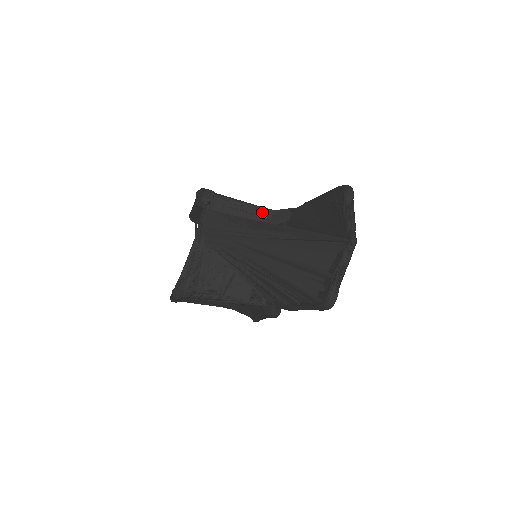
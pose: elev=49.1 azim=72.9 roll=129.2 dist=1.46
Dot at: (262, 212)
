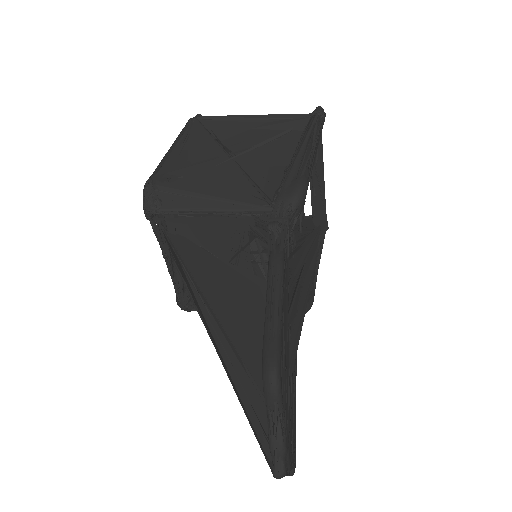
Dot at: (233, 223)
